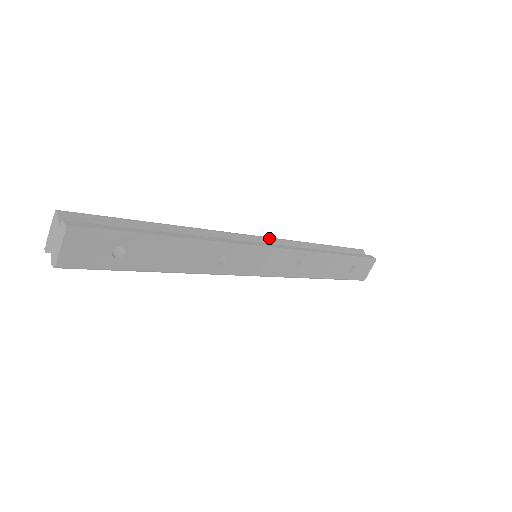
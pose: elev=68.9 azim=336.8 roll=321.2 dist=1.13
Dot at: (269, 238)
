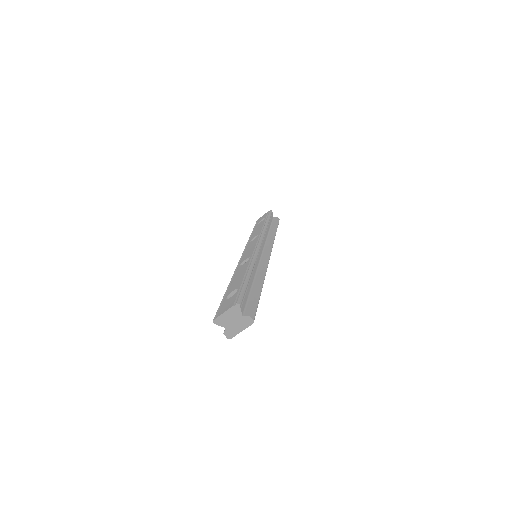
Dot at: (262, 240)
